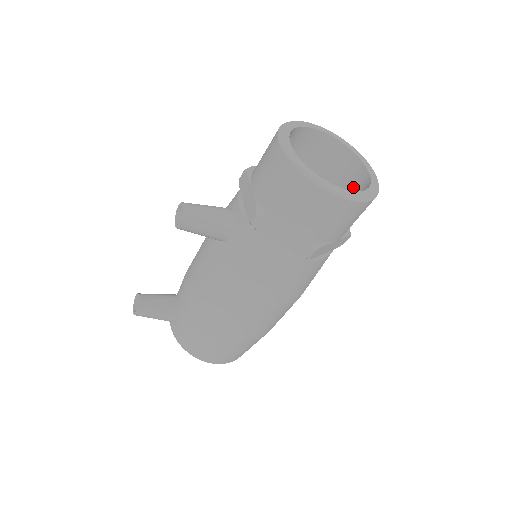
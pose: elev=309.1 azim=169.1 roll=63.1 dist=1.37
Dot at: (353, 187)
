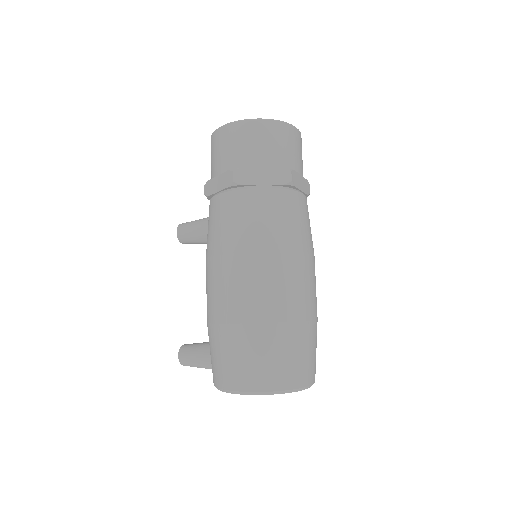
Dot at: occluded
